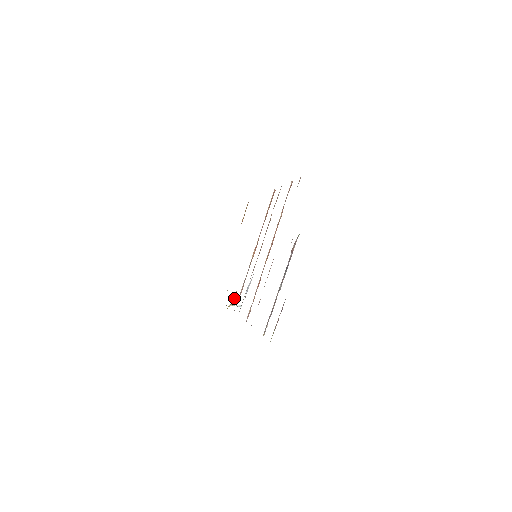
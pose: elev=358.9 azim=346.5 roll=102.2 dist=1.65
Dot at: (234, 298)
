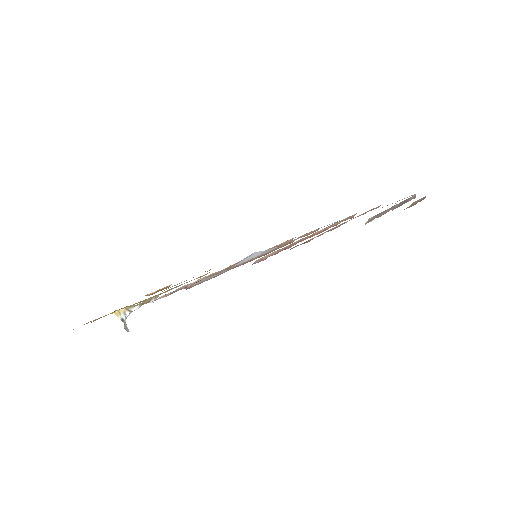
Dot at: (152, 298)
